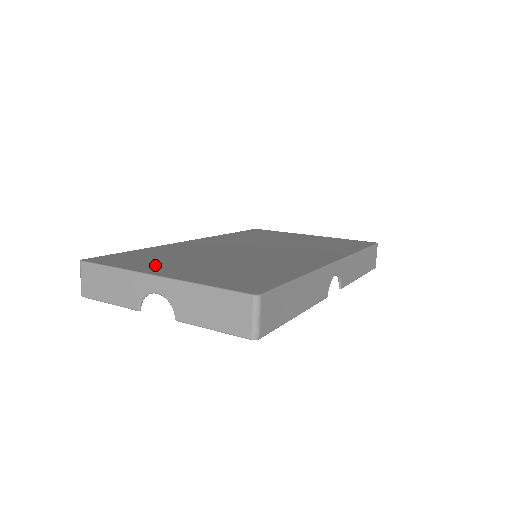
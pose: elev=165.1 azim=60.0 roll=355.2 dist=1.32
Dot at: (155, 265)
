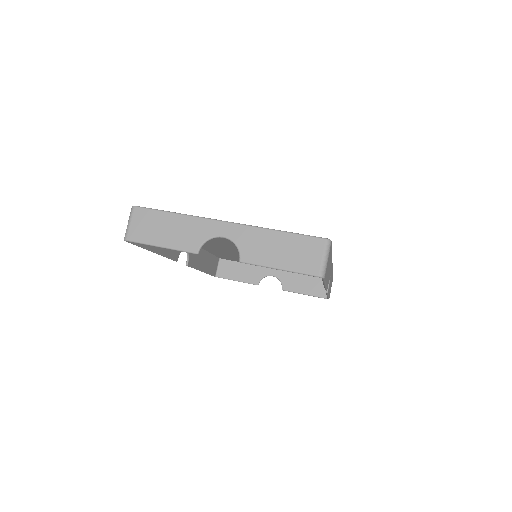
Dot at: occluded
